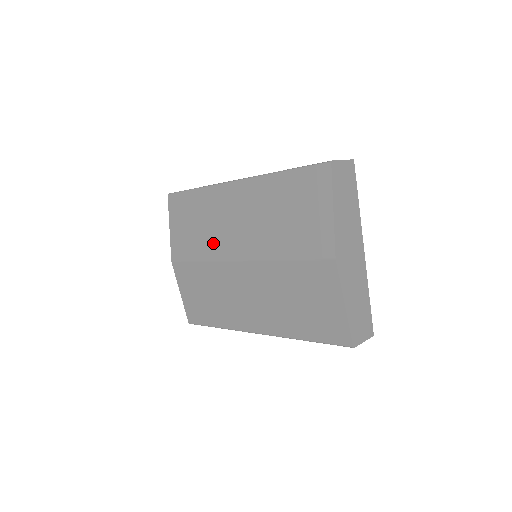
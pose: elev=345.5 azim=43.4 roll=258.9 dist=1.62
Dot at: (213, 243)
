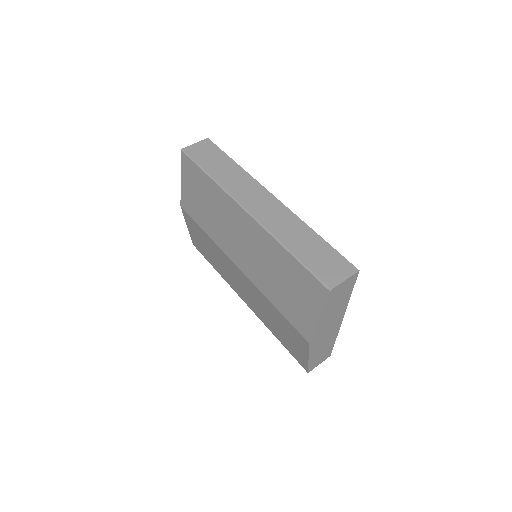
Dot at: (218, 234)
